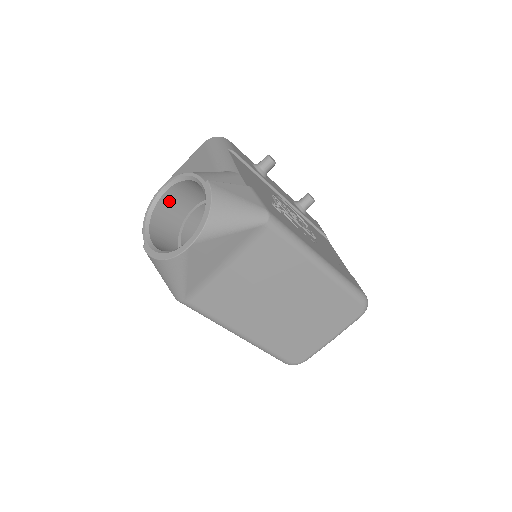
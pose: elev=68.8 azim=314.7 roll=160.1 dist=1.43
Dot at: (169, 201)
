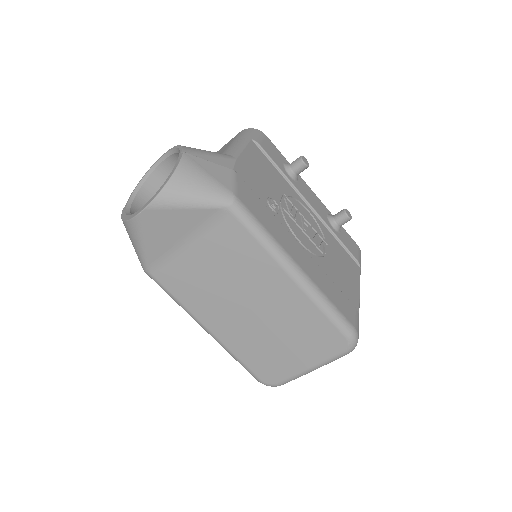
Dot at: (166, 173)
